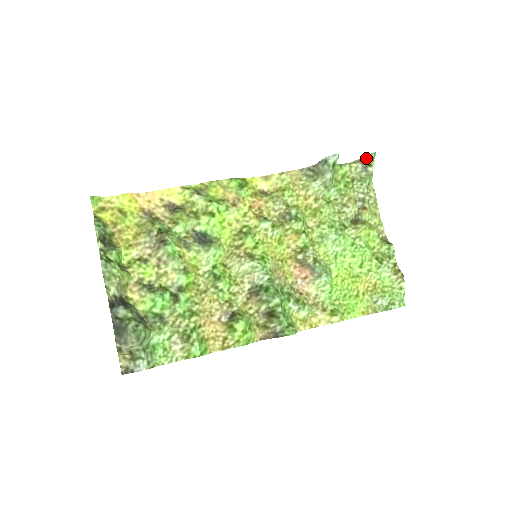
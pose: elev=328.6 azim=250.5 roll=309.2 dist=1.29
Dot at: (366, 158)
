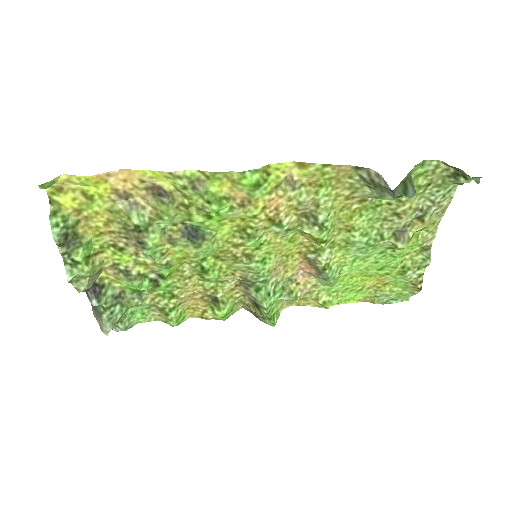
Dot at: occluded
